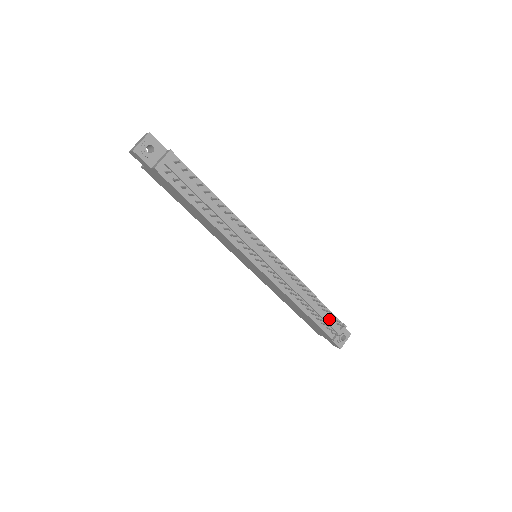
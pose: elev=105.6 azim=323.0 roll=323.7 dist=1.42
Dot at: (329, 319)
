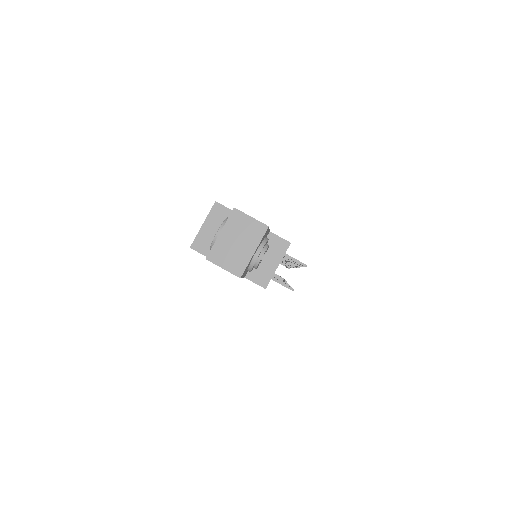
Dot at: occluded
